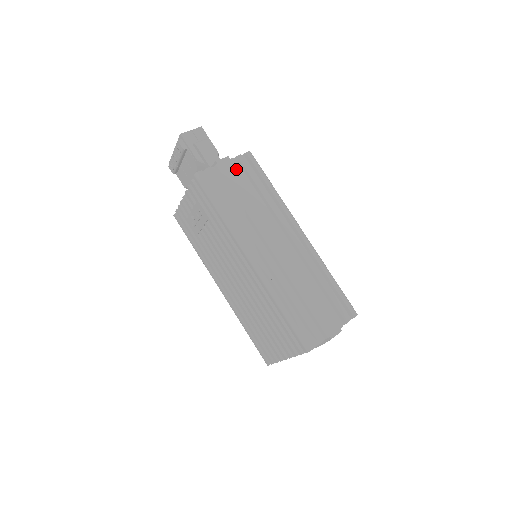
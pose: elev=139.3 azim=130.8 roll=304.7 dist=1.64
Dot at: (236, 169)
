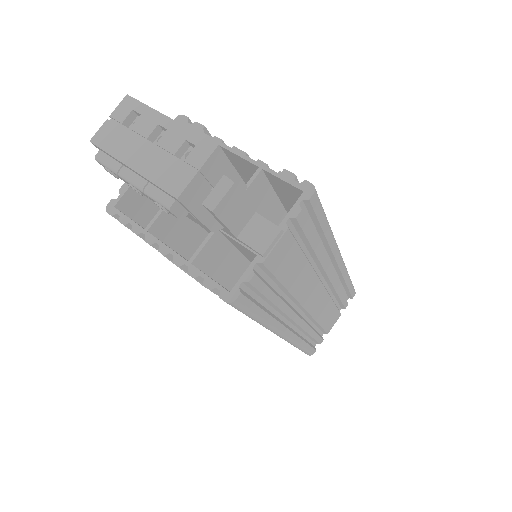
Dot at: (290, 244)
